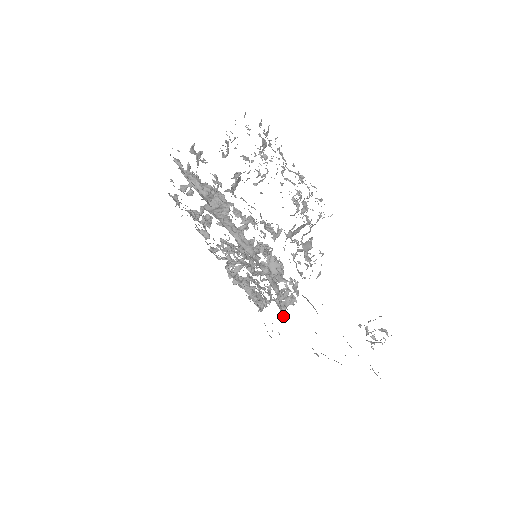
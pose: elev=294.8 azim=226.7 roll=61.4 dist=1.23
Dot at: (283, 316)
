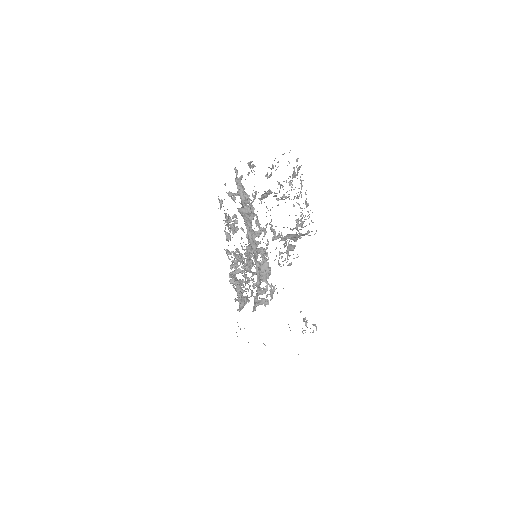
Dot at: occluded
